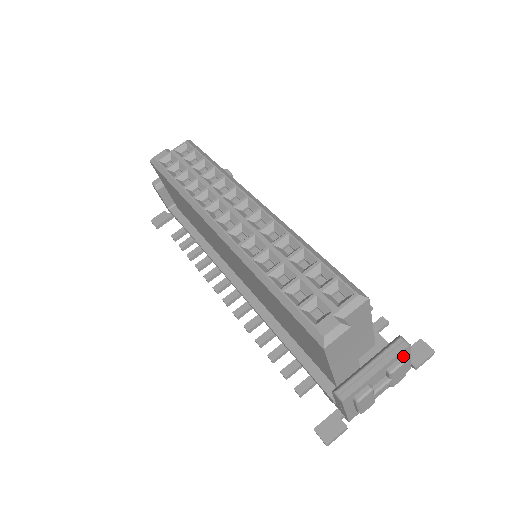
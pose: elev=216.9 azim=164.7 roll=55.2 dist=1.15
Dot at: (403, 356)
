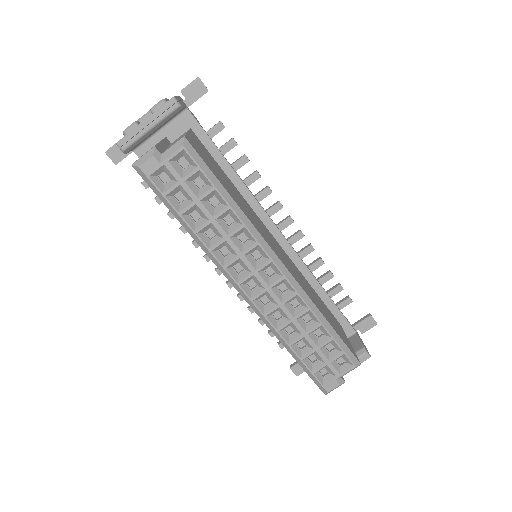
Dot at: occluded
